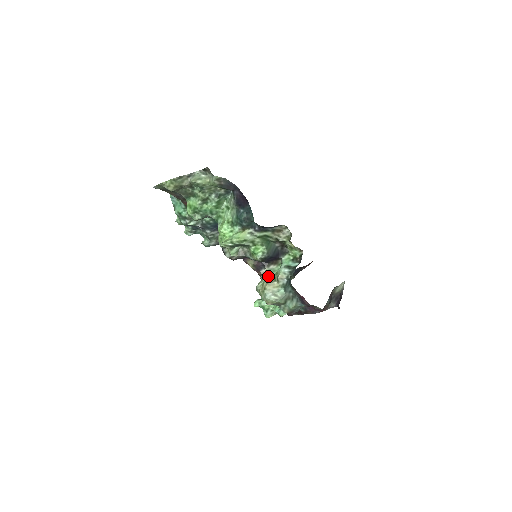
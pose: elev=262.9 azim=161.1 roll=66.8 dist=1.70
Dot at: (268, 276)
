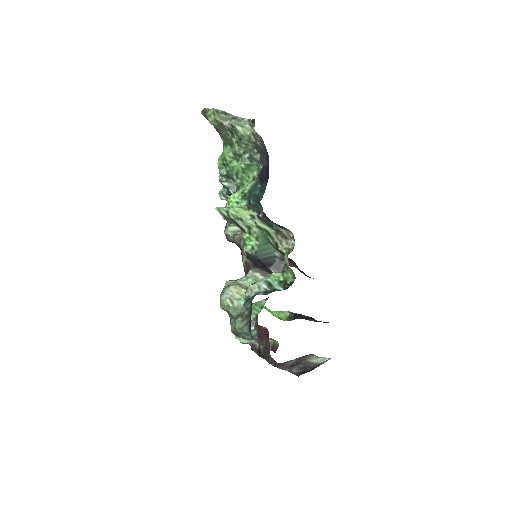
Dot at: (245, 280)
